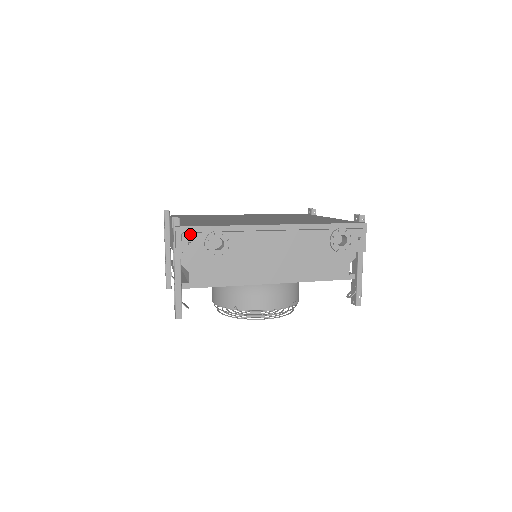
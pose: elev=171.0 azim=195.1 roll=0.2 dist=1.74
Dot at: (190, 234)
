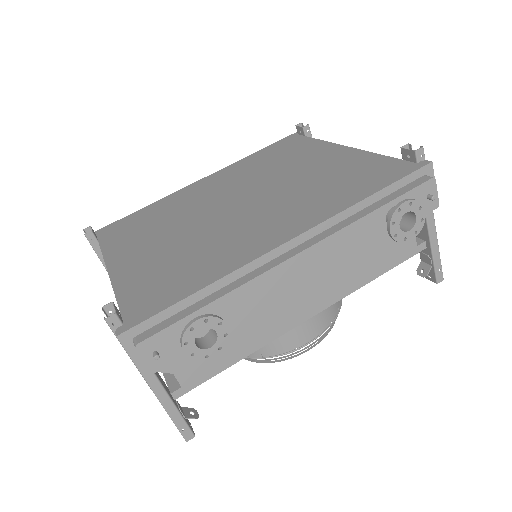
Dot at: (149, 340)
